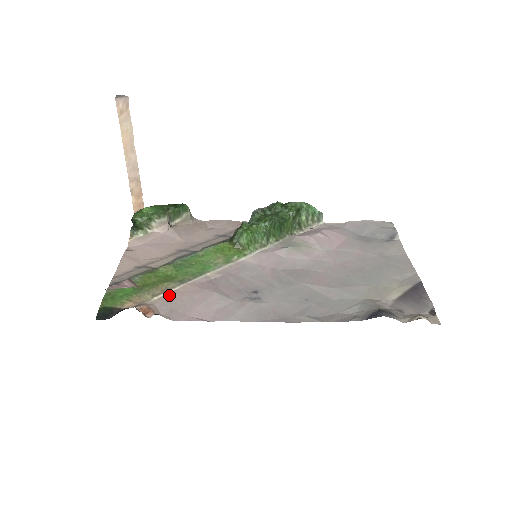
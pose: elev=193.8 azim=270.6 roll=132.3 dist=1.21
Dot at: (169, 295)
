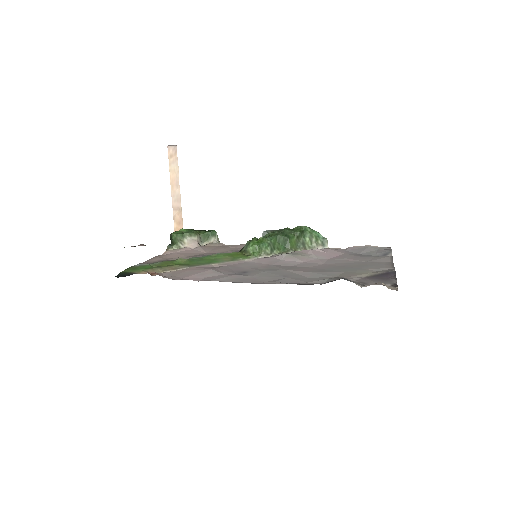
Dot at: (176, 271)
